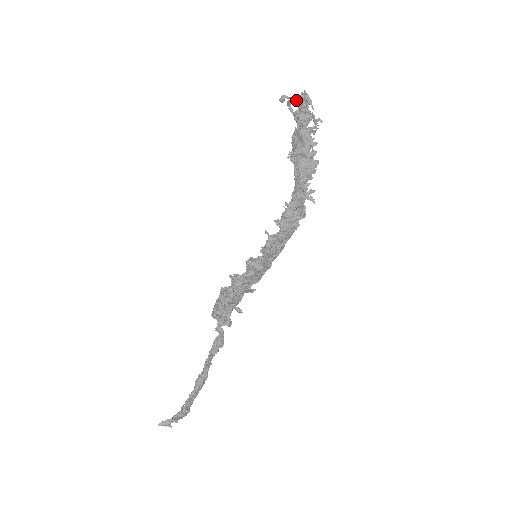
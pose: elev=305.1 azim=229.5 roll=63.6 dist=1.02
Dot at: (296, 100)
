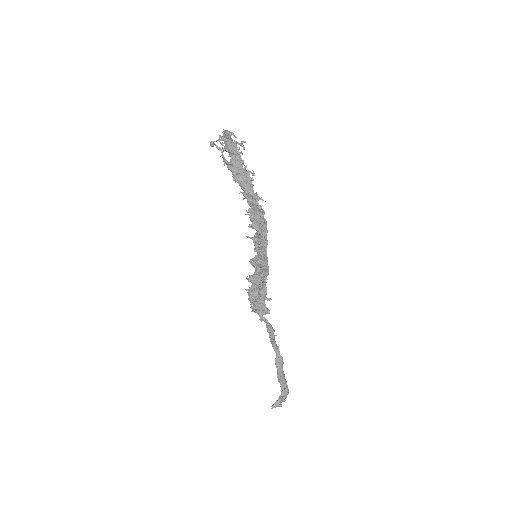
Dot at: (220, 140)
